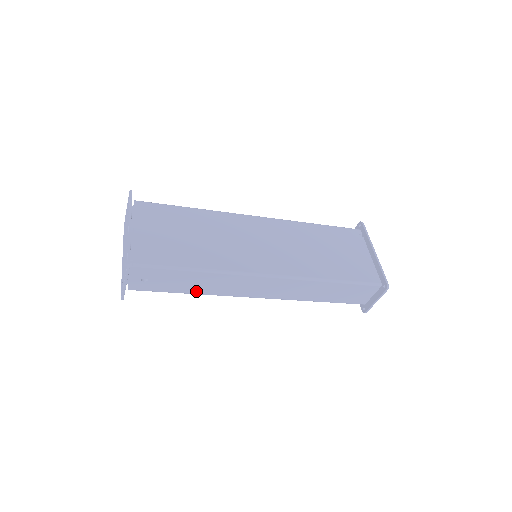
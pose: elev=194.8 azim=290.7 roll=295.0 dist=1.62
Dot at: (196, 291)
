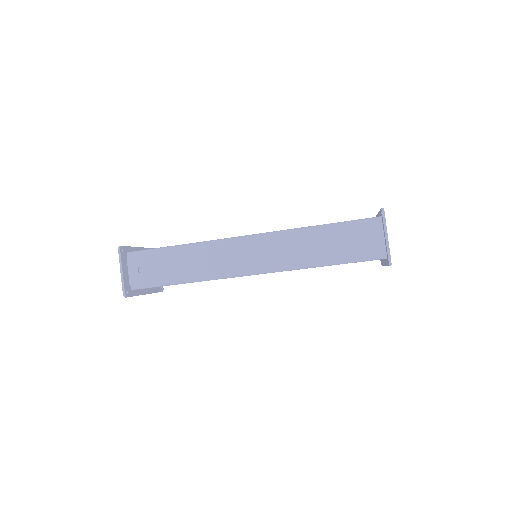
Dot at: (188, 277)
